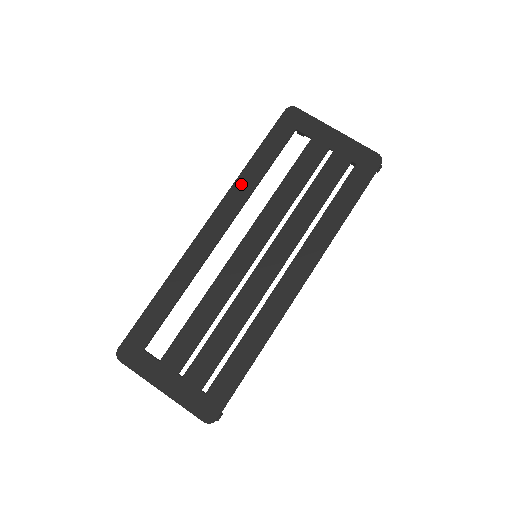
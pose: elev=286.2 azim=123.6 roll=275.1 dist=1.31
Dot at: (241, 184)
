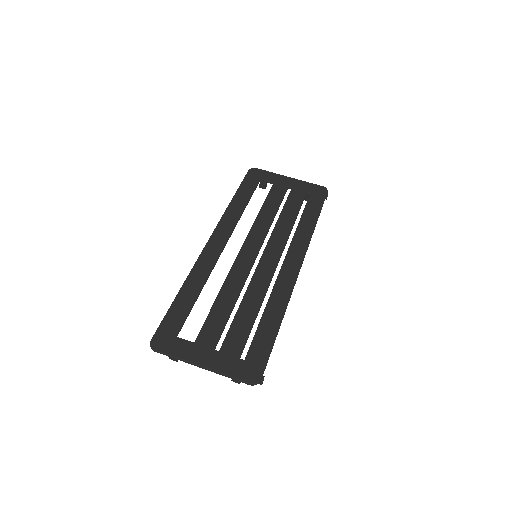
Dot at: (230, 213)
